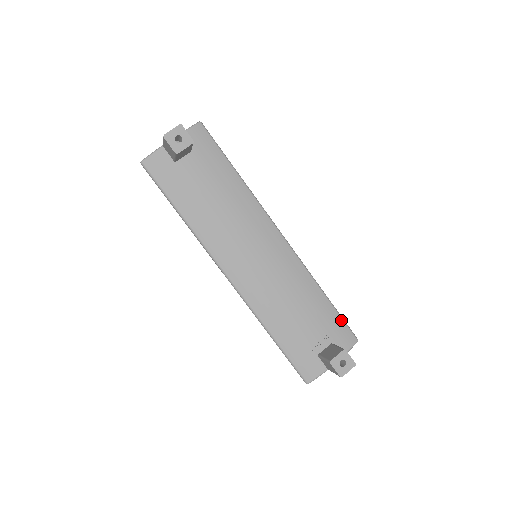
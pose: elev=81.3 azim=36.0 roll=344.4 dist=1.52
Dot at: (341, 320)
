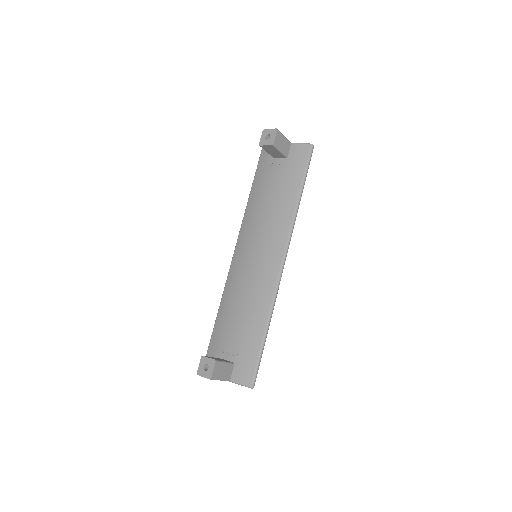
Dot at: (256, 358)
